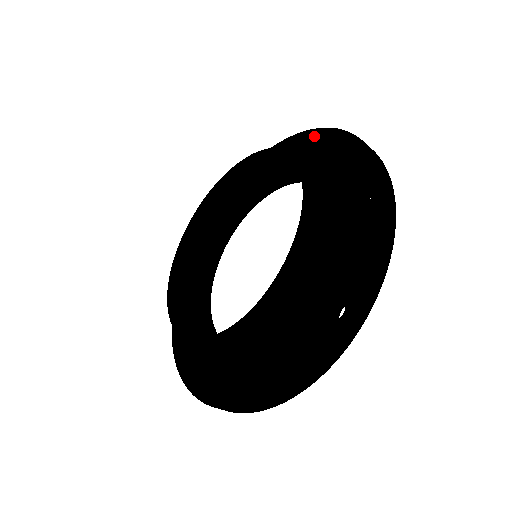
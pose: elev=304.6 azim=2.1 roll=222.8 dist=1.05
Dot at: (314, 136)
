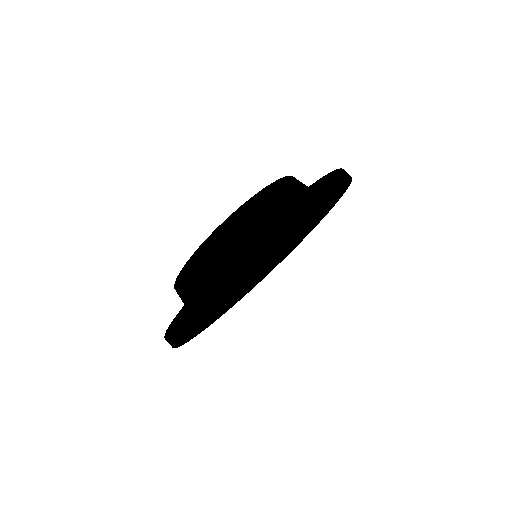
Dot at: occluded
